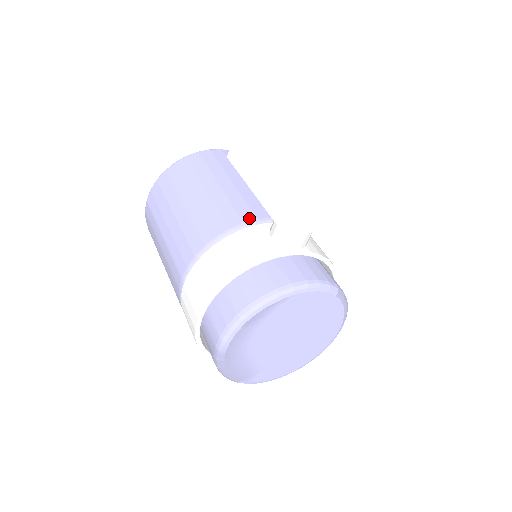
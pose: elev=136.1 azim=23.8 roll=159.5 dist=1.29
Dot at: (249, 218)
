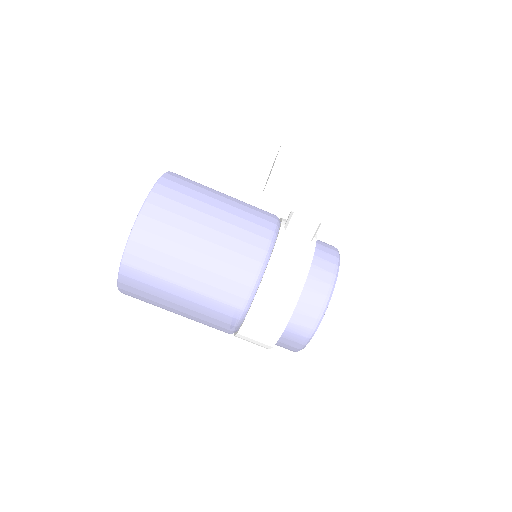
Dot at: (268, 234)
